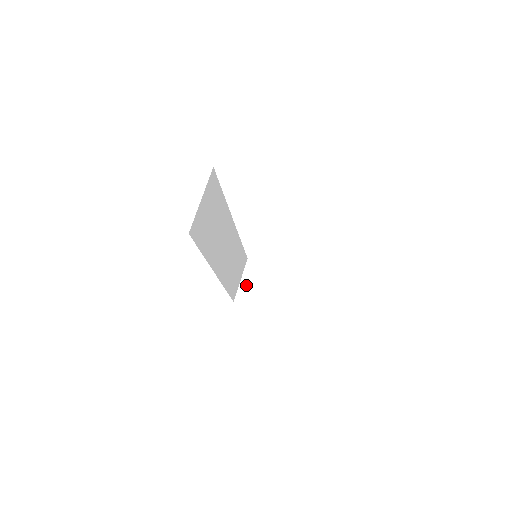
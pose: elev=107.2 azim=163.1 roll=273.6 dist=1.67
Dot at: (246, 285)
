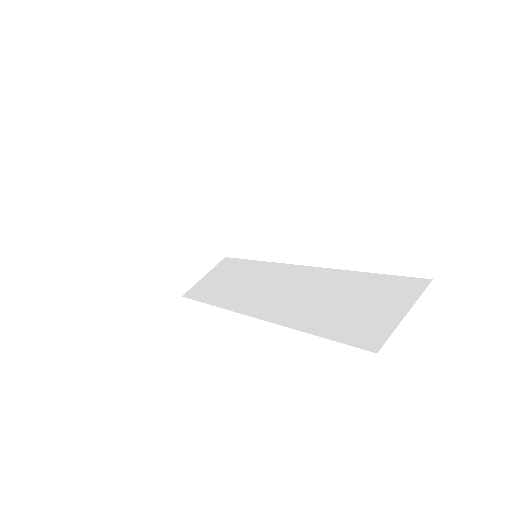
Dot at: (169, 237)
